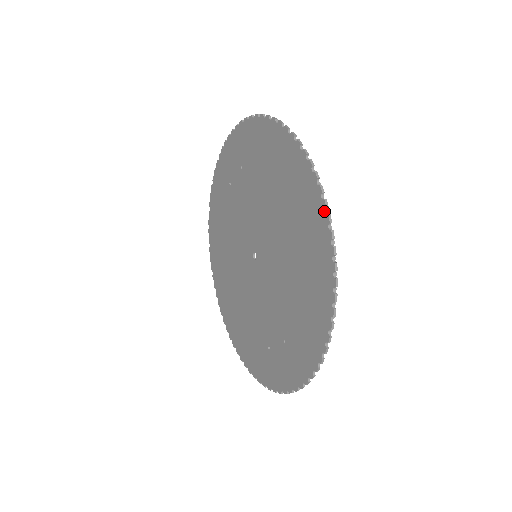
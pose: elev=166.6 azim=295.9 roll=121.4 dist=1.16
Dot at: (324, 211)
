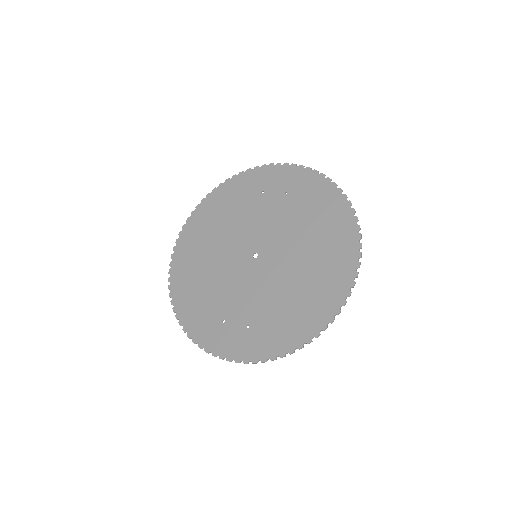
Dot at: (353, 278)
